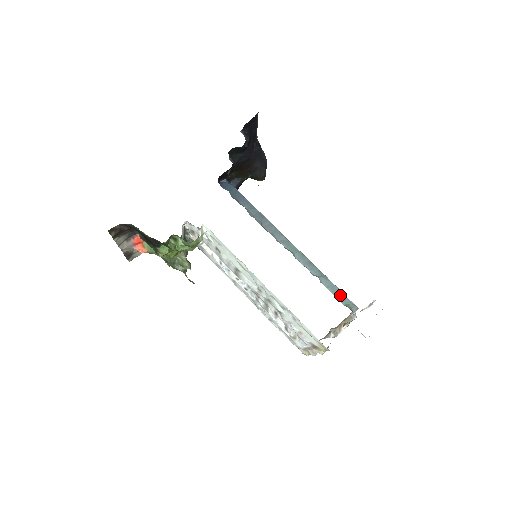
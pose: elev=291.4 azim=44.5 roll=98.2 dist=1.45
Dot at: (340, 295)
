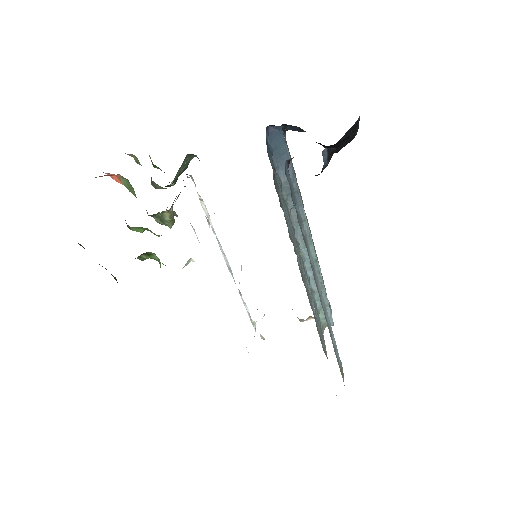
Dot at: occluded
